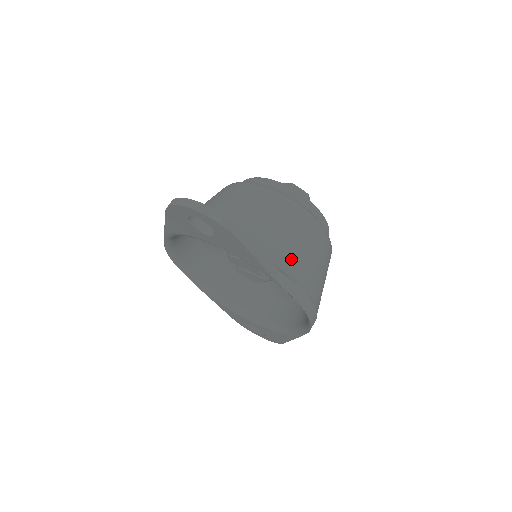
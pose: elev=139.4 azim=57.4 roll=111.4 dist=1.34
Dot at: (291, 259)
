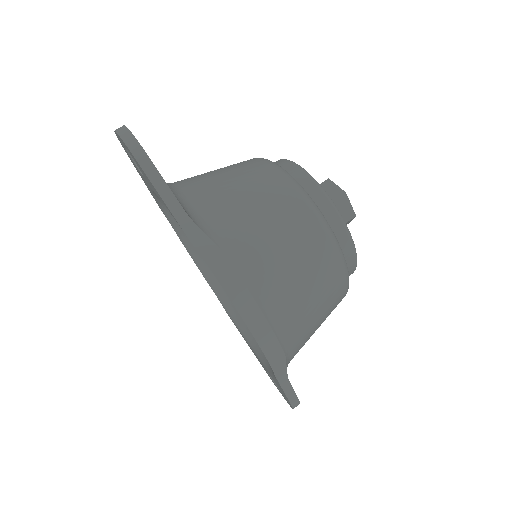
Dot at: (228, 219)
